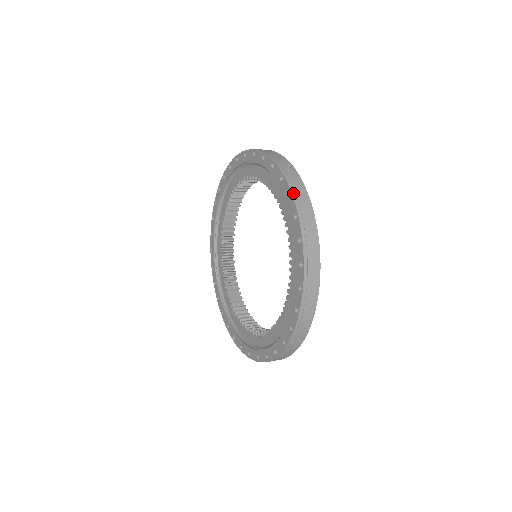
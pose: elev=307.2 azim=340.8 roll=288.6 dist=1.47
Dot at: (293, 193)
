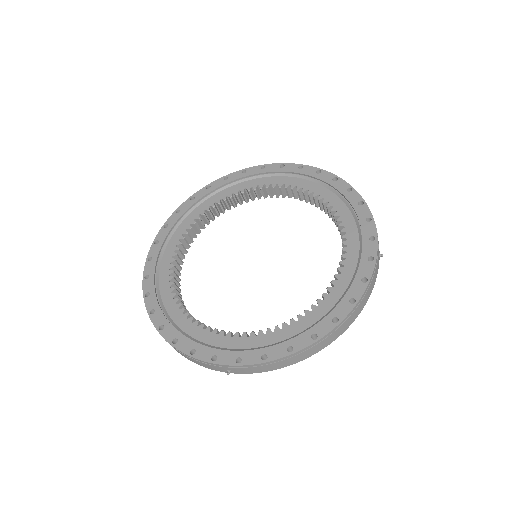
Dot at: (303, 165)
